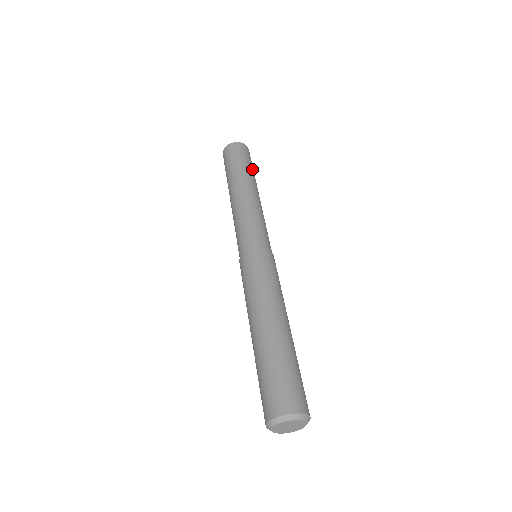
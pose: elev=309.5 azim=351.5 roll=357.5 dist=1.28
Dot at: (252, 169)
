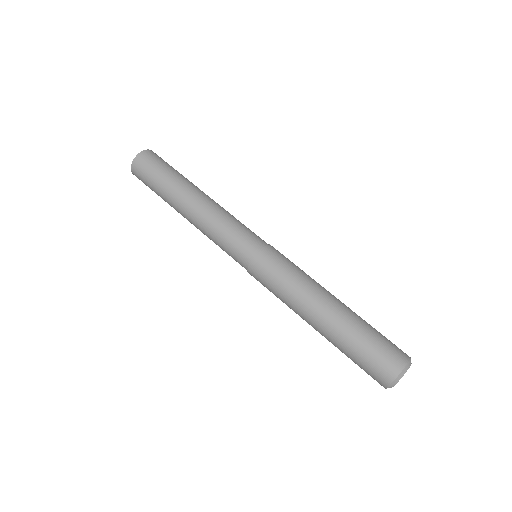
Dot at: (178, 172)
